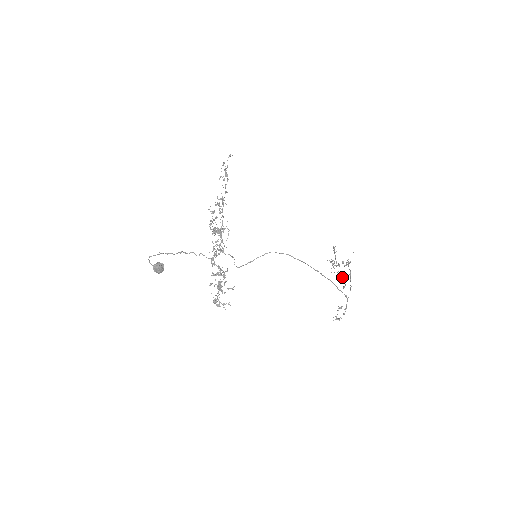
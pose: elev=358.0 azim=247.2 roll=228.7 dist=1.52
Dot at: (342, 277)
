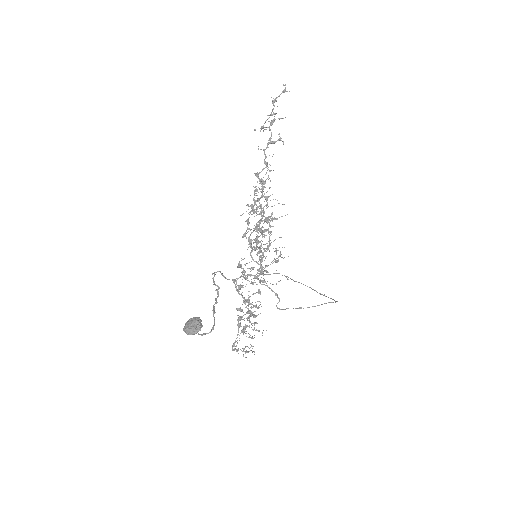
Dot at: (259, 230)
